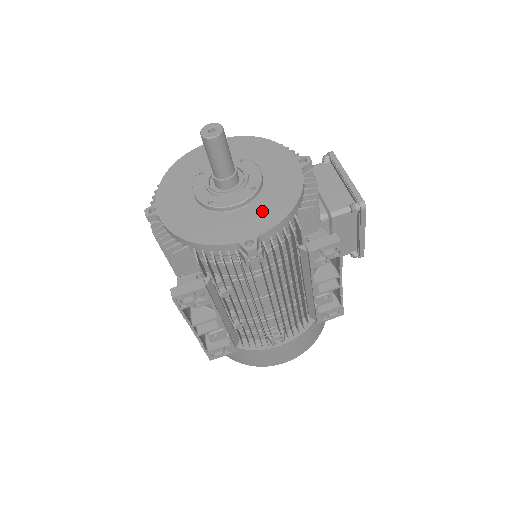
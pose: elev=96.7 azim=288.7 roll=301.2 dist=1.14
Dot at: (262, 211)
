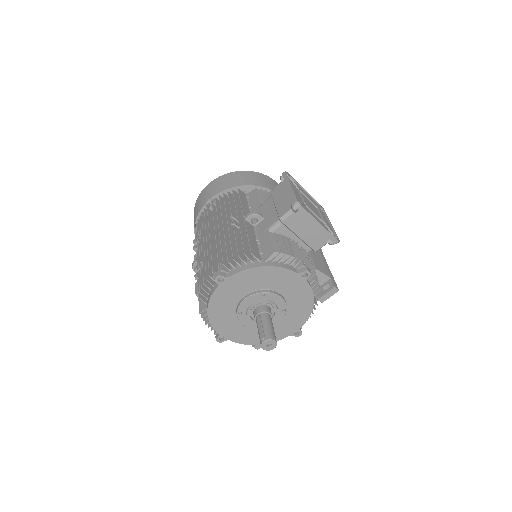
Dot at: (295, 316)
